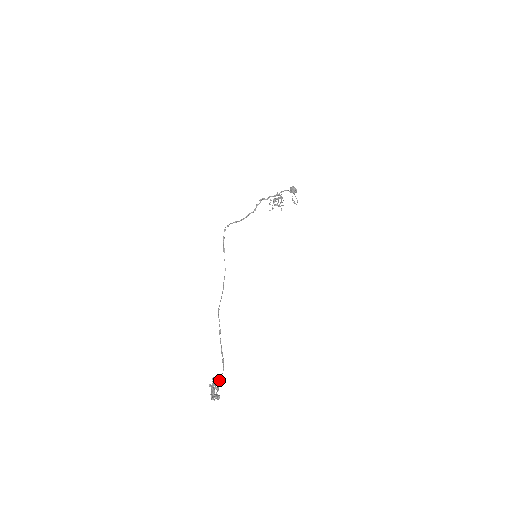
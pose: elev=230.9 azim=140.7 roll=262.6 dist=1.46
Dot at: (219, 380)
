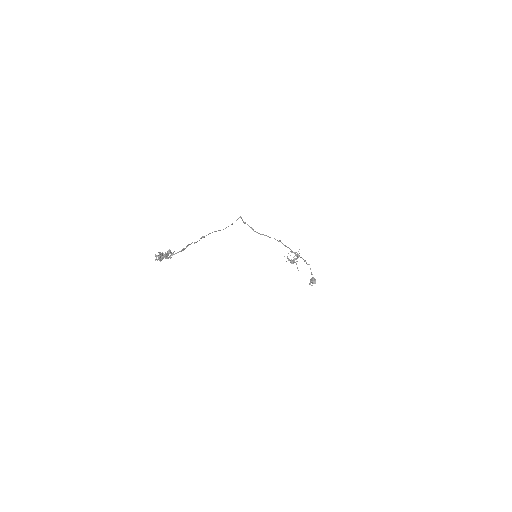
Dot at: (172, 253)
